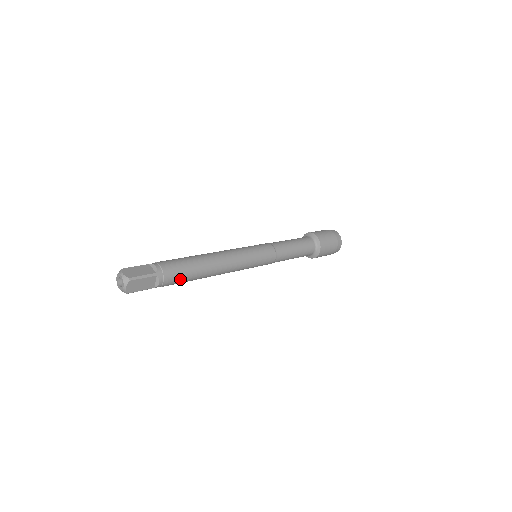
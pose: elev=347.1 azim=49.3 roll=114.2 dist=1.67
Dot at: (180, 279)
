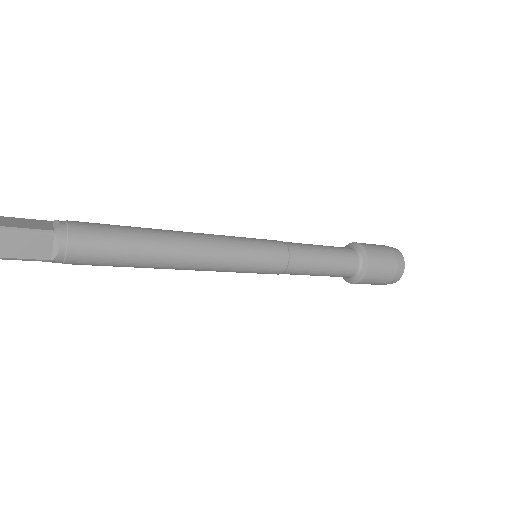
Dot at: (102, 254)
